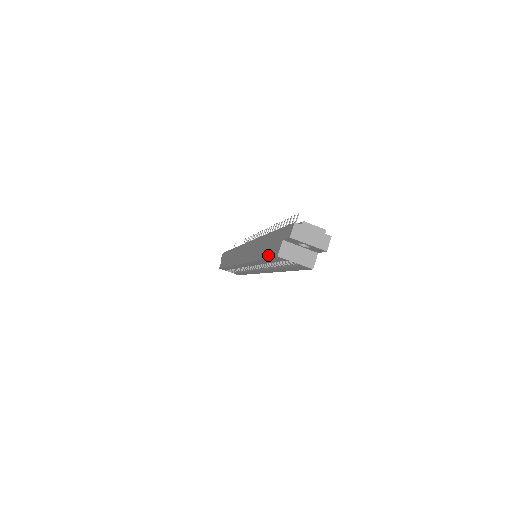
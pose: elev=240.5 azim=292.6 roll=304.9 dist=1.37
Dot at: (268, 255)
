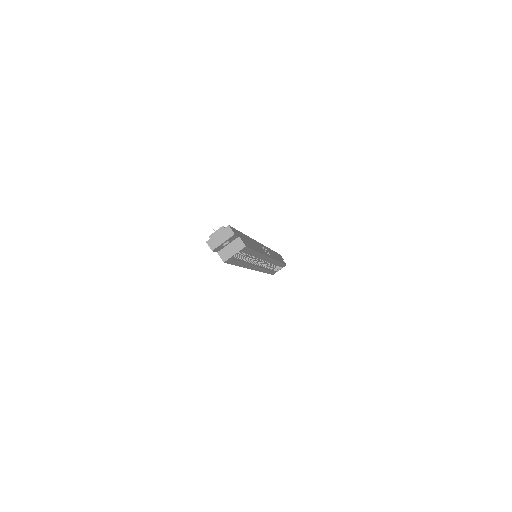
Dot at: occluded
